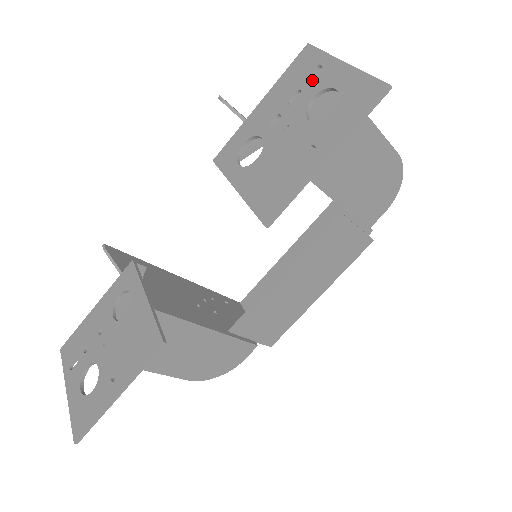
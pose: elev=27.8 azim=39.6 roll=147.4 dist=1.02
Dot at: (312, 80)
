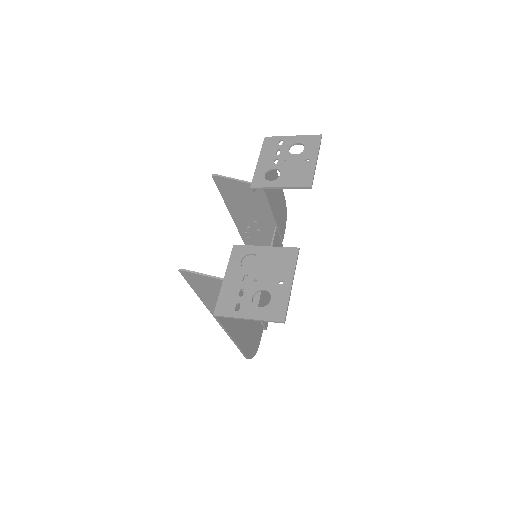
Dot at: (282, 145)
